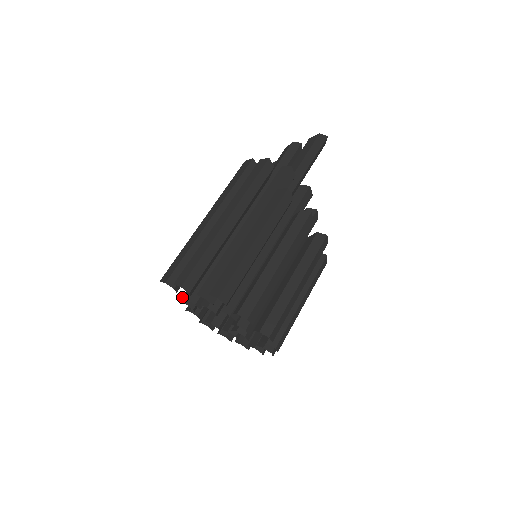
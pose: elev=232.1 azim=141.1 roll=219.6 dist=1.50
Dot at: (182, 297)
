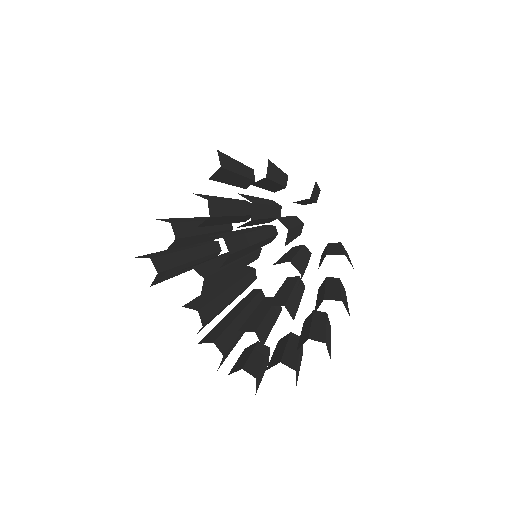
Dot at: occluded
